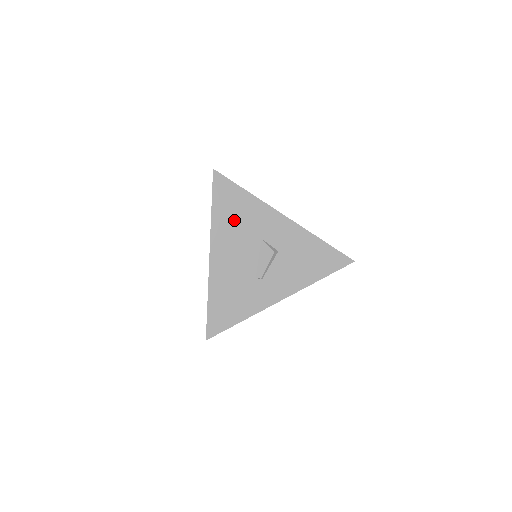
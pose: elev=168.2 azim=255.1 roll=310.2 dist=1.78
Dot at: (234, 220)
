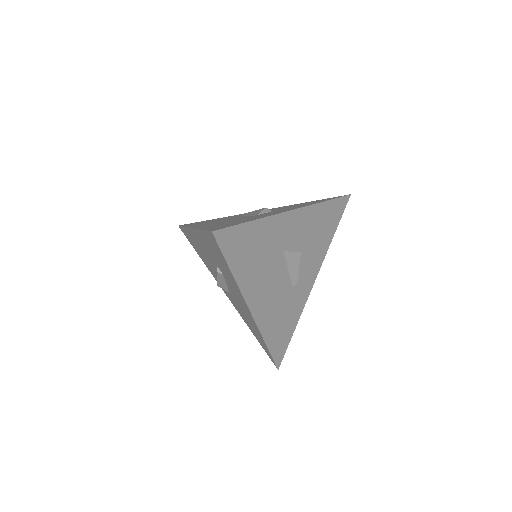
Dot at: (256, 260)
